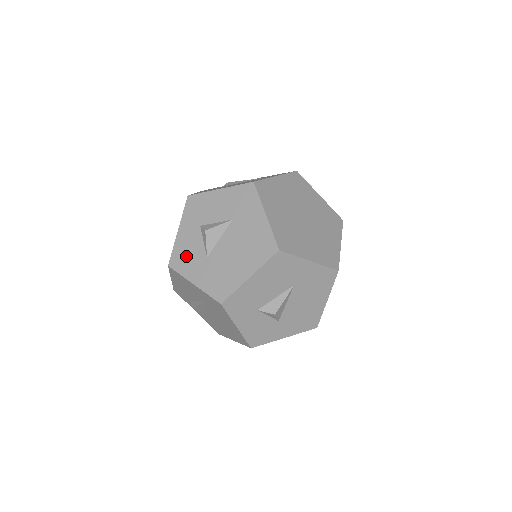
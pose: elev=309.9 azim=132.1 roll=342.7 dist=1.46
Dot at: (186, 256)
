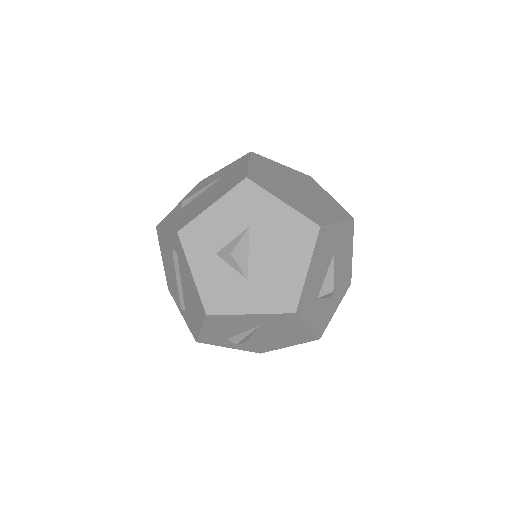
Dot at: (221, 293)
